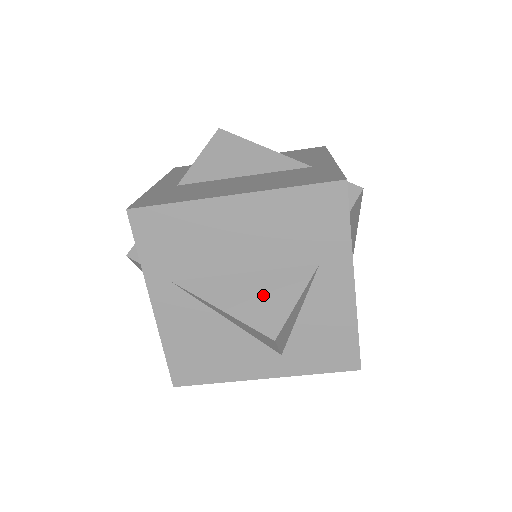
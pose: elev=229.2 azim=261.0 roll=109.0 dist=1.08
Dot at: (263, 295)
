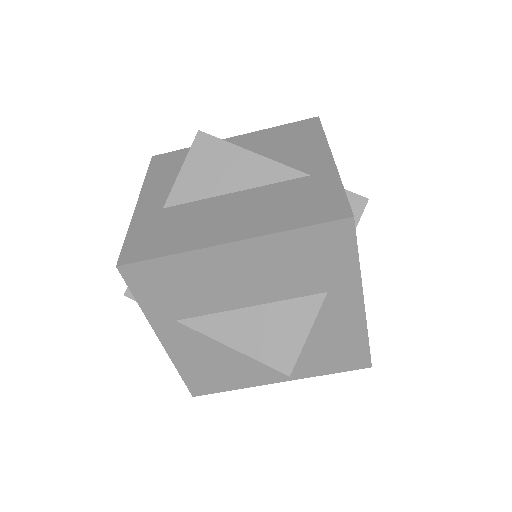
Dot at: (273, 330)
